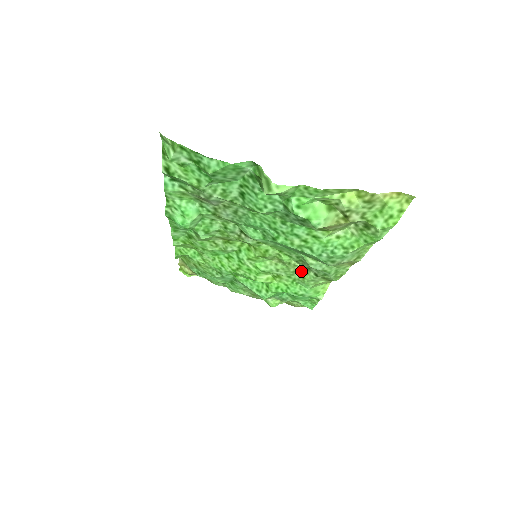
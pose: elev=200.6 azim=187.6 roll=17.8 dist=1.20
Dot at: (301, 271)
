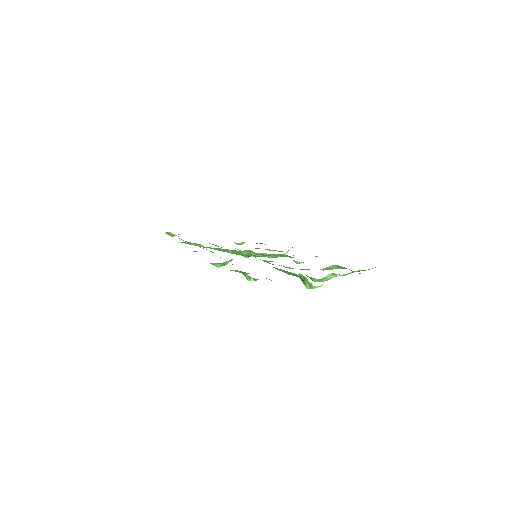
Dot at: (283, 255)
